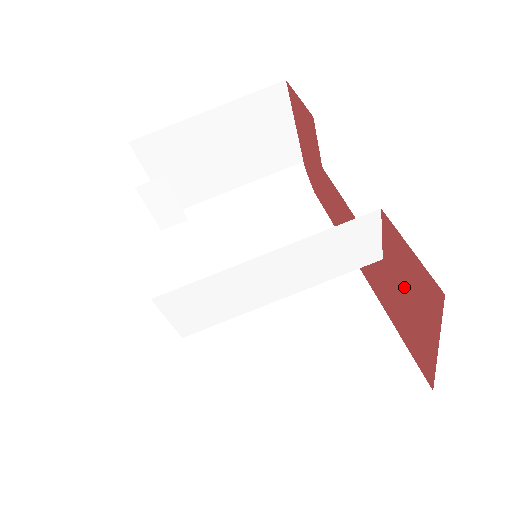
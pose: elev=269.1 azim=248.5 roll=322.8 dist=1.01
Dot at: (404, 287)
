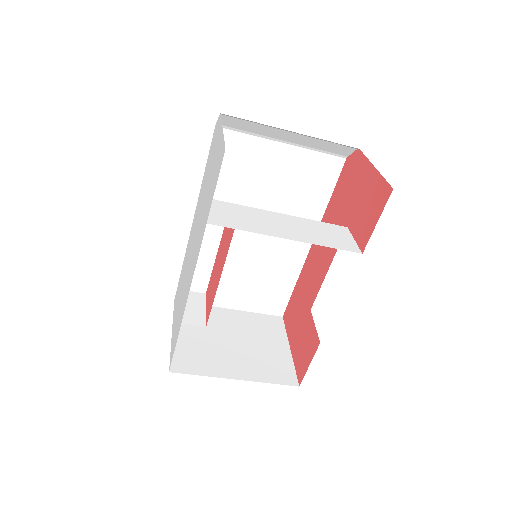
Dot at: (303, 332)
